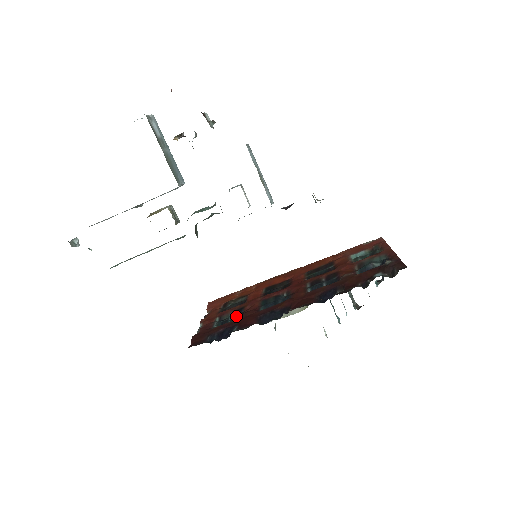
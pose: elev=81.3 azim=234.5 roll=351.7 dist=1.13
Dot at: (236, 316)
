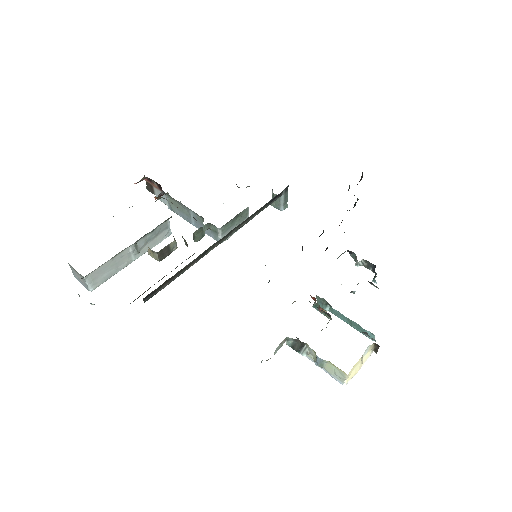
Dot at: occluded
